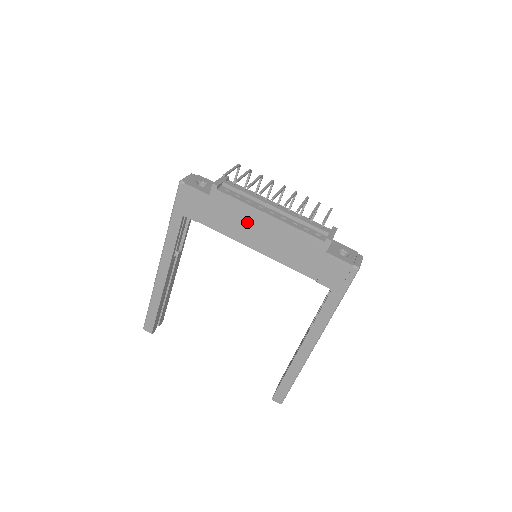
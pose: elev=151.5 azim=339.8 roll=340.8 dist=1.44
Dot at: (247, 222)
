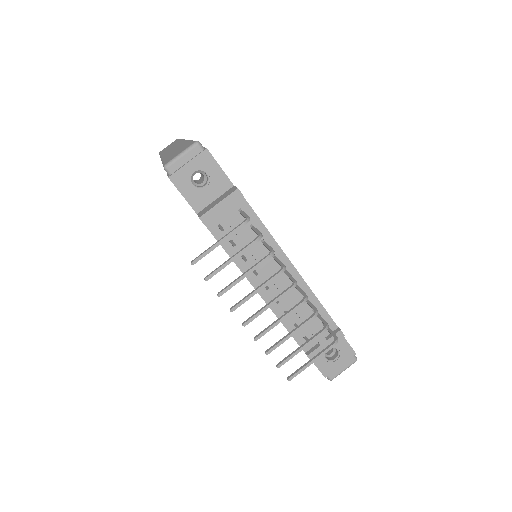
Dot at: occluded
